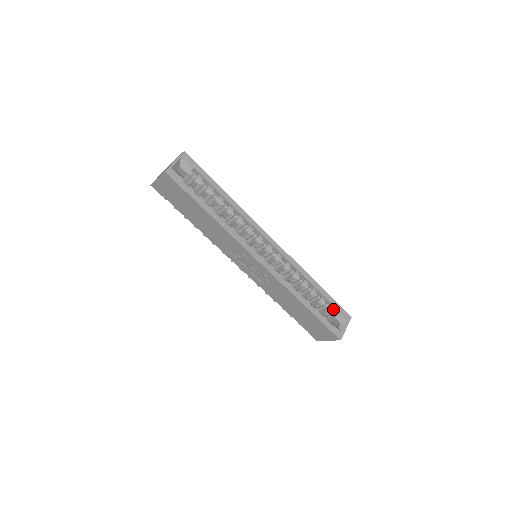
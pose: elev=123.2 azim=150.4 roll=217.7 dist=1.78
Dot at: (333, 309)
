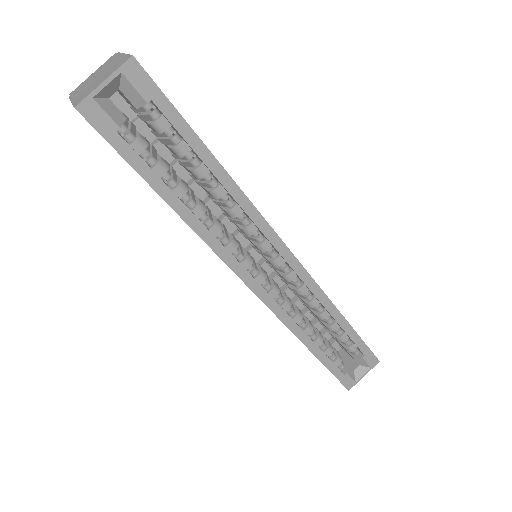
Dot at: (356, 346)
